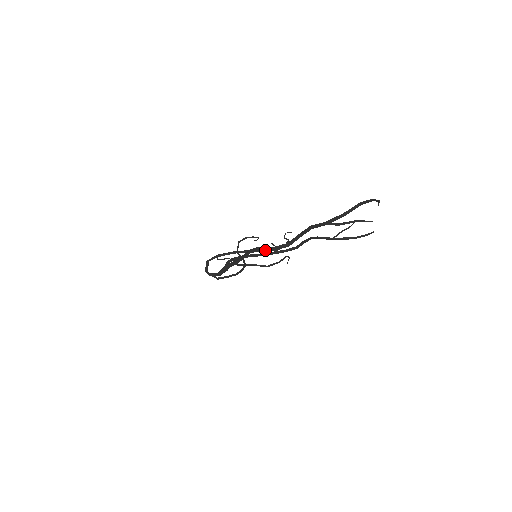
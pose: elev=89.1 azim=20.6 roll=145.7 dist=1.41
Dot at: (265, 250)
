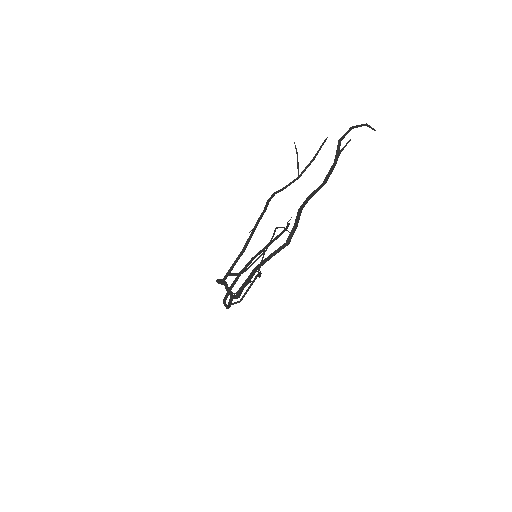
Dot at: occluded
